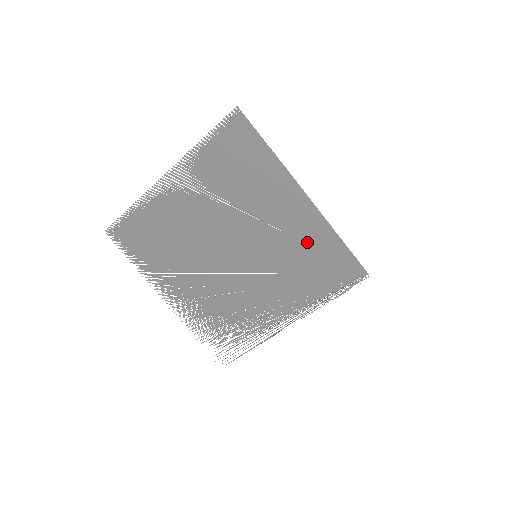
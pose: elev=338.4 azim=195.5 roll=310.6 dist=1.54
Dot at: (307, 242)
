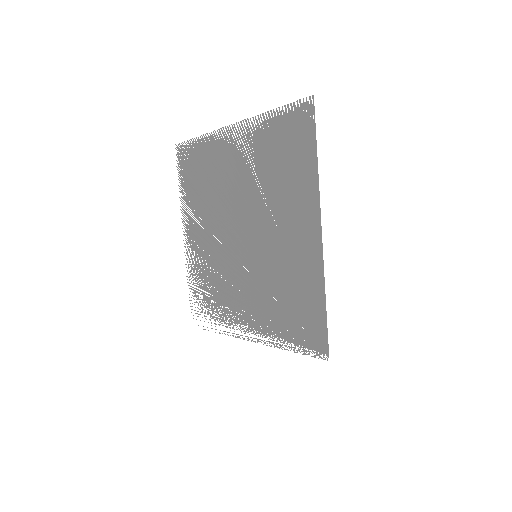
Dot at: (298, 279)
